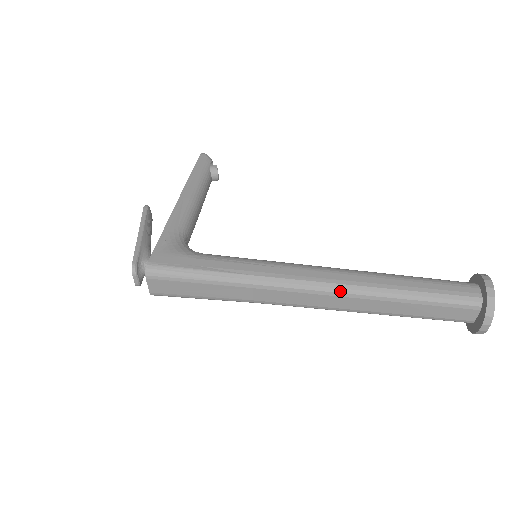
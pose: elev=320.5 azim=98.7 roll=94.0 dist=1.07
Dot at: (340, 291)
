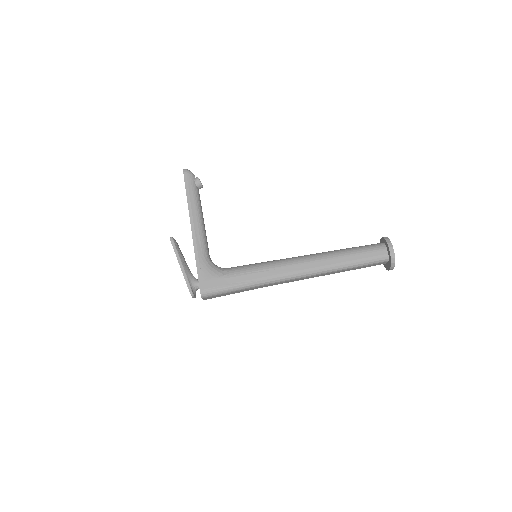
Dot at: (313, 274)
